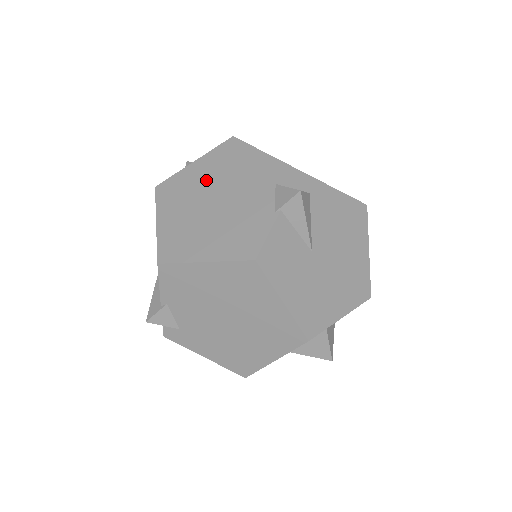
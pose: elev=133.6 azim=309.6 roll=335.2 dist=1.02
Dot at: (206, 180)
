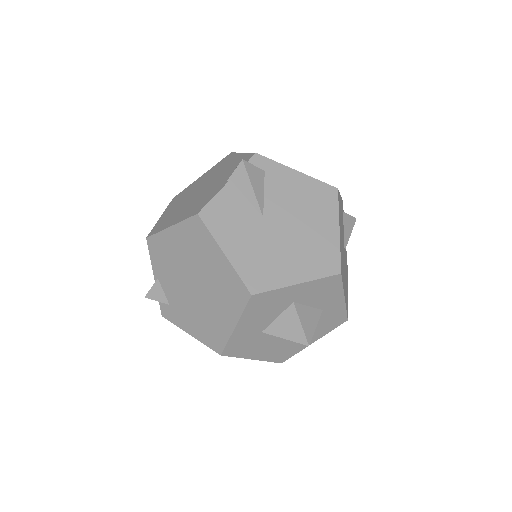
Dot at: (201, 182)
